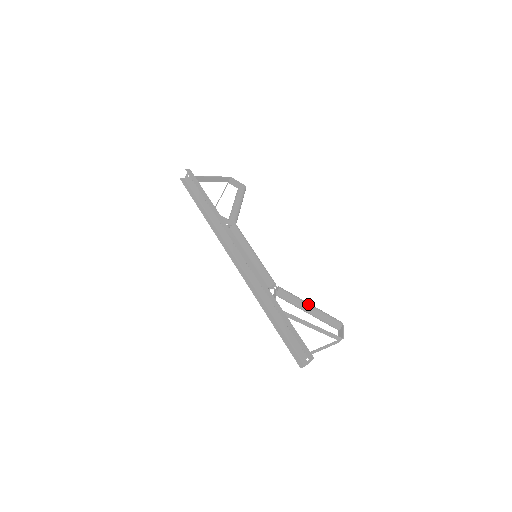
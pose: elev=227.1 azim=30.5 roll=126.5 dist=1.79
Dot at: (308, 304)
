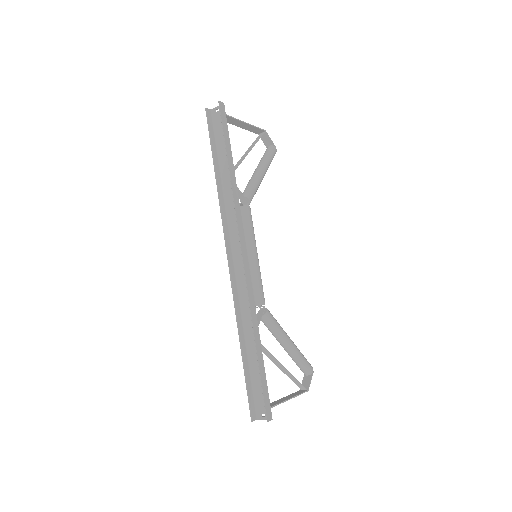
Dot at: (289, 339)
